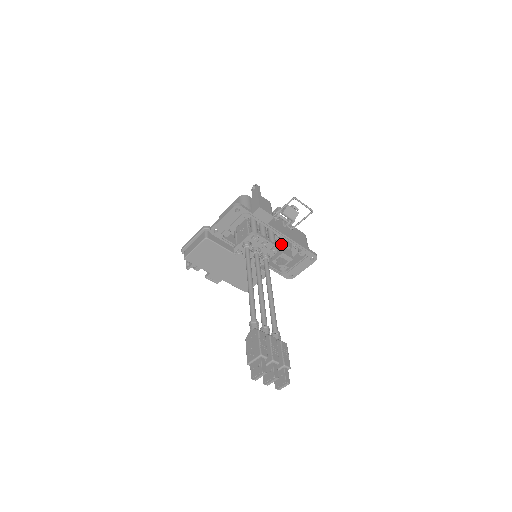
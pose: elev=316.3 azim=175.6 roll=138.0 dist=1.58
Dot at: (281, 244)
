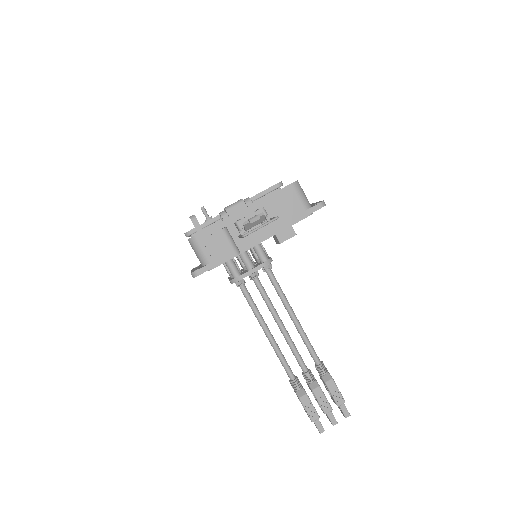
Dot at: occluded
